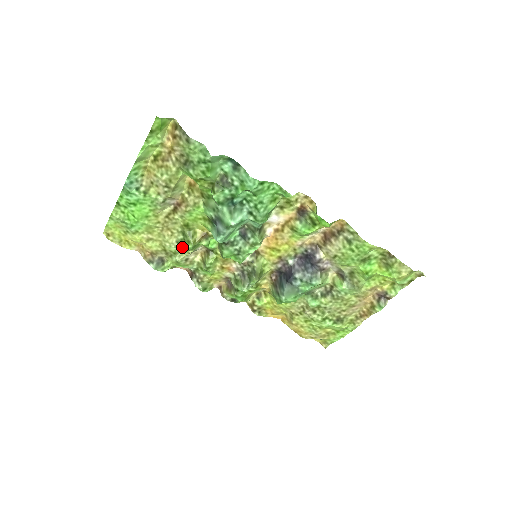
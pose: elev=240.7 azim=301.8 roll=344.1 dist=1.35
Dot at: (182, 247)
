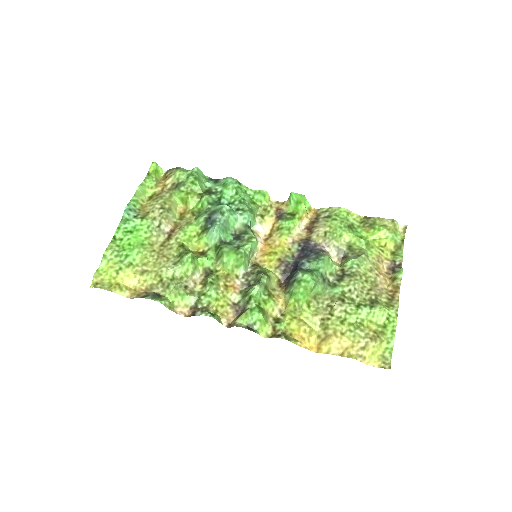
Dot at: (180, 265)
